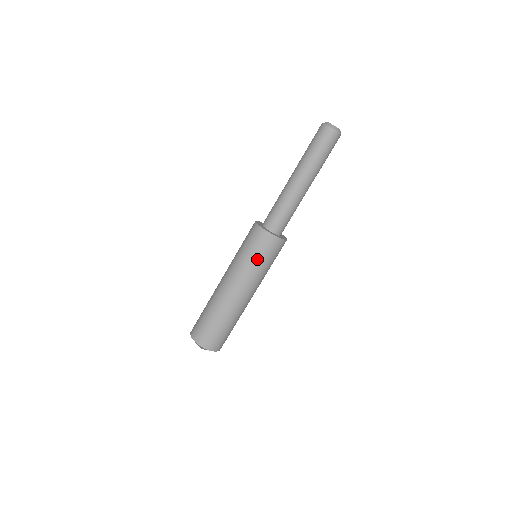
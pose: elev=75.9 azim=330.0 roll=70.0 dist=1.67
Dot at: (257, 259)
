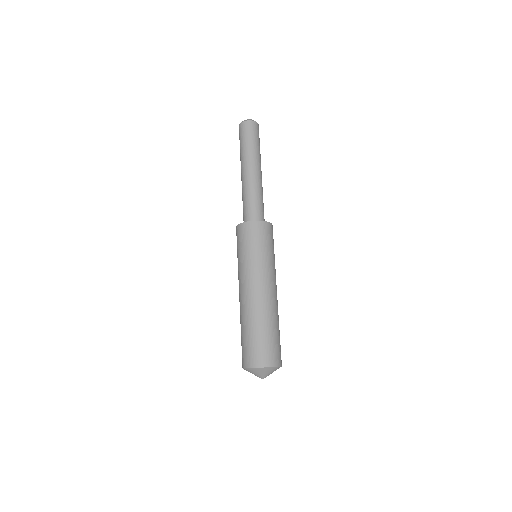
Dot at: (249, 250)
